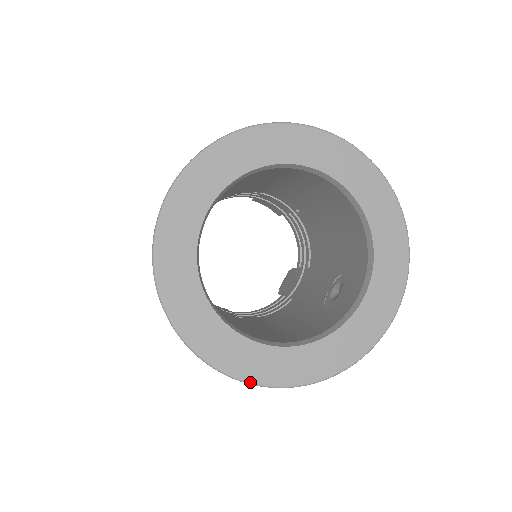
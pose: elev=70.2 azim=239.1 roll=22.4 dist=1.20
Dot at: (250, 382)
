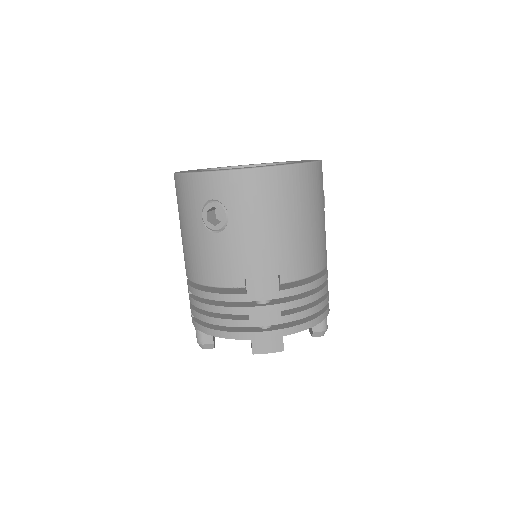
Dot at: (269, 166)
